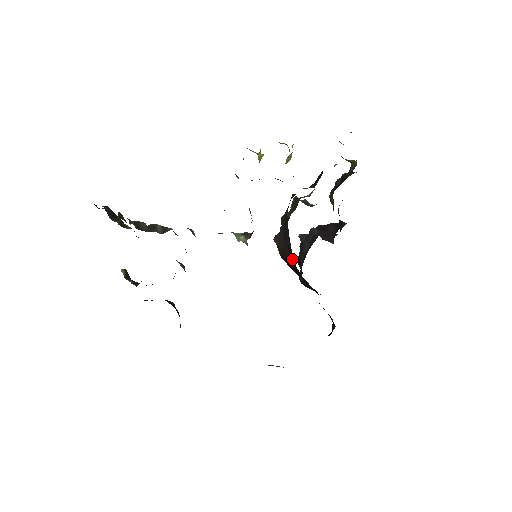
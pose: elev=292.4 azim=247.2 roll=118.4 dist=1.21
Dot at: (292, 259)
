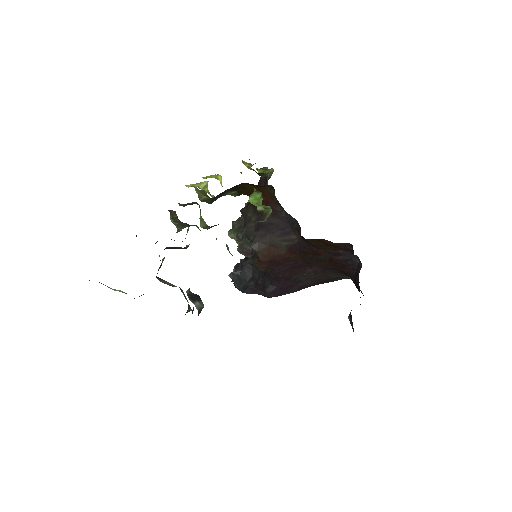
Dot at: (290, 239)
